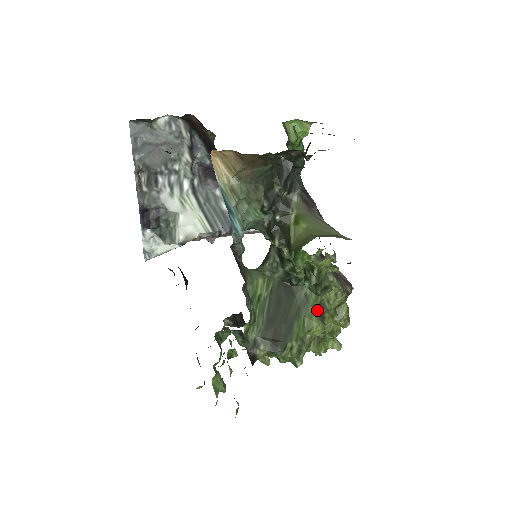
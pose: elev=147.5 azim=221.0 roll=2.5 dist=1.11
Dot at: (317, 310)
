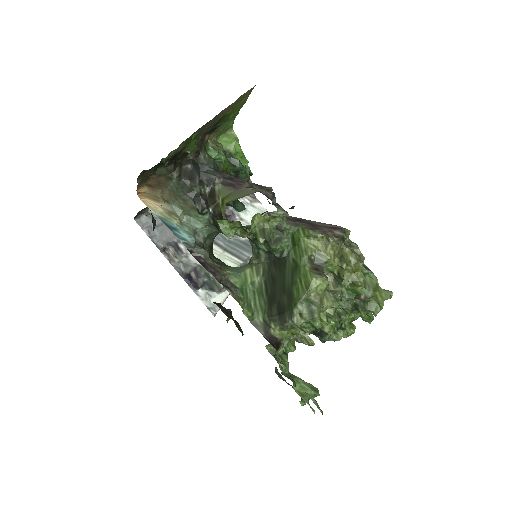
Dot at: (310, 267)
